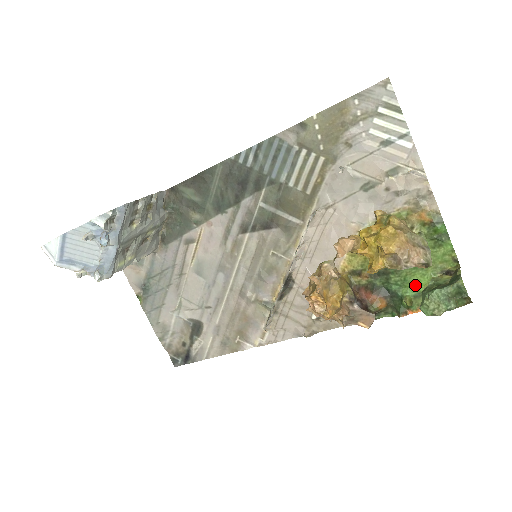
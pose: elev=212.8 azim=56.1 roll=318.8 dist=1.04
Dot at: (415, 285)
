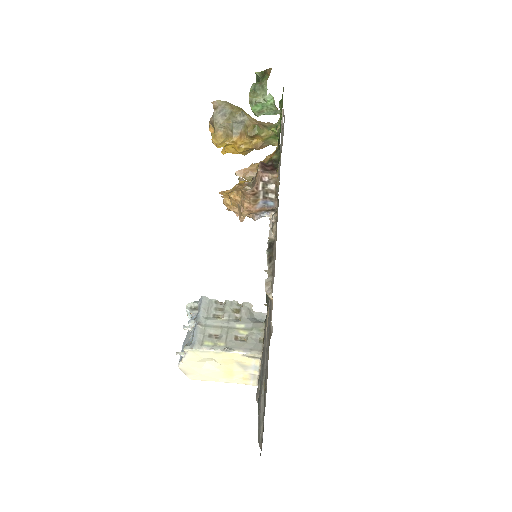
Dot at: occluded
